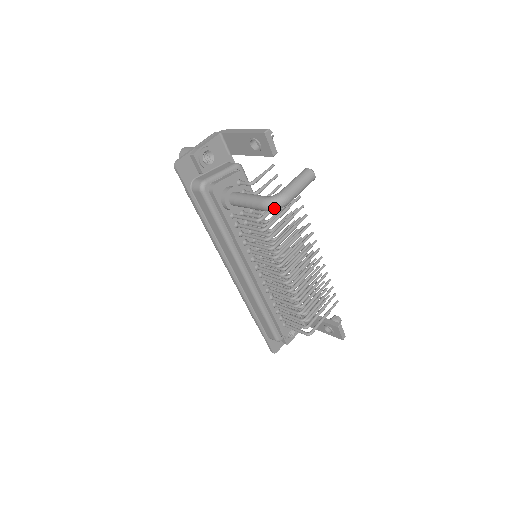
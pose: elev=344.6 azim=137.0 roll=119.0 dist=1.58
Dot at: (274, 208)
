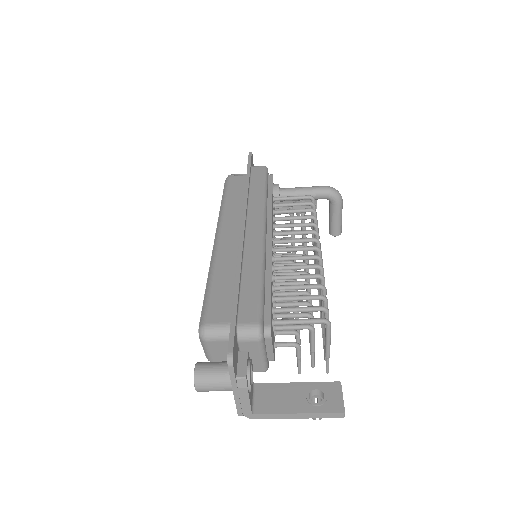
Dot at: (335, 191)
